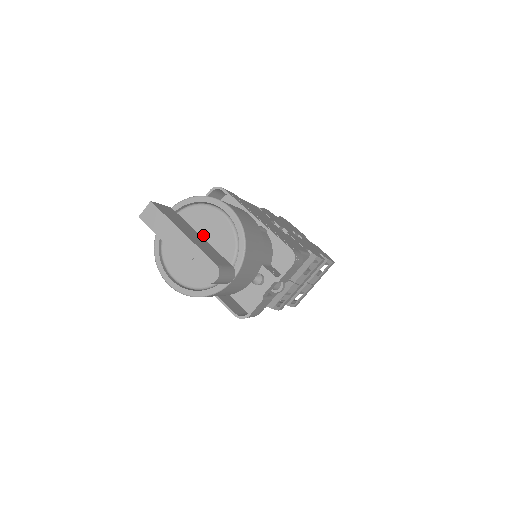
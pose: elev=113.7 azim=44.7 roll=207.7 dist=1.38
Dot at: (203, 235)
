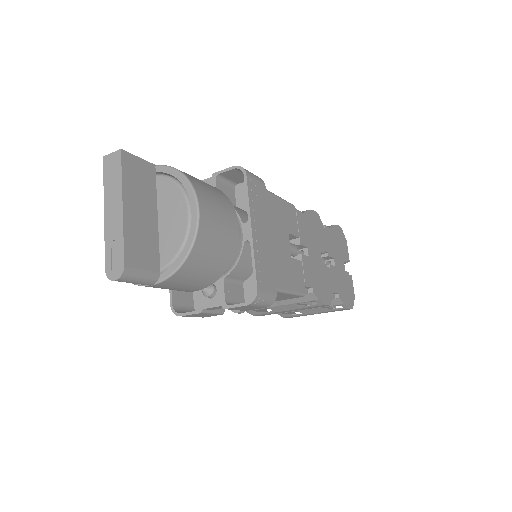
Dot at: (160, 218)
